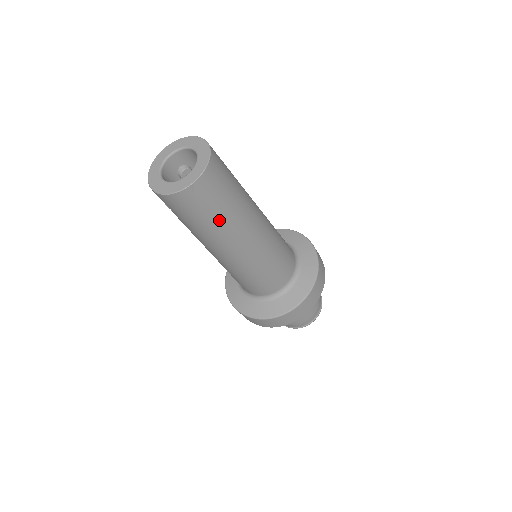
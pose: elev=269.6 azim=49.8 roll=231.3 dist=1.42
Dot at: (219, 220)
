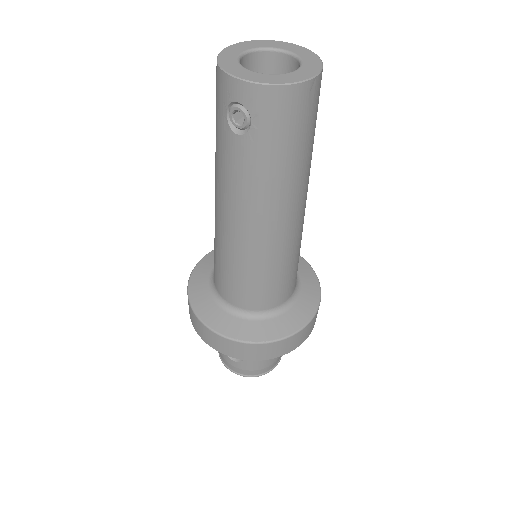
Dot at: (303, 156)
